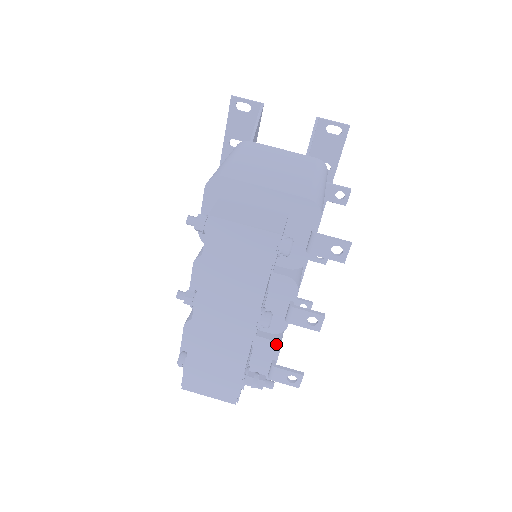
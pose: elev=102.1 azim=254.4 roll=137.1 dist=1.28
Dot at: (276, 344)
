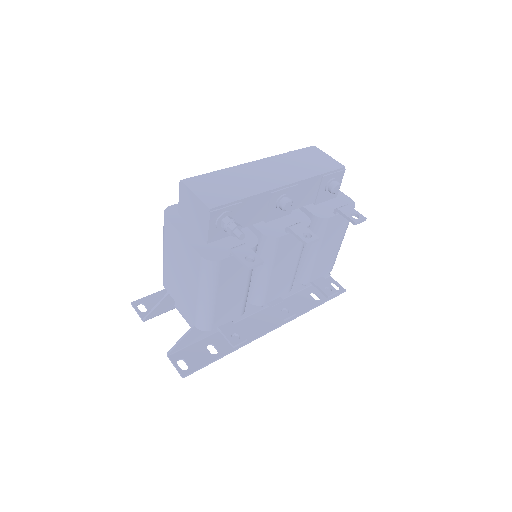
Dot at: occluded
